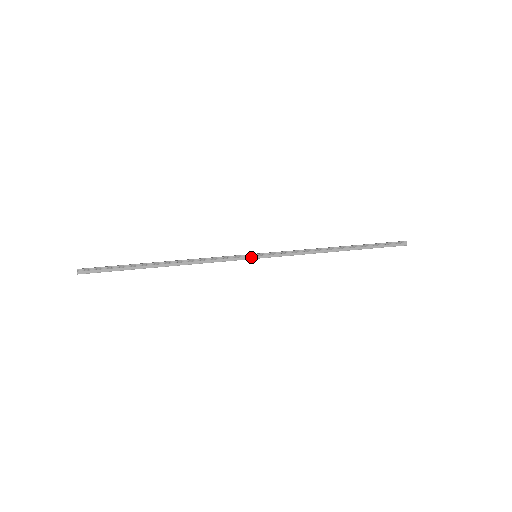
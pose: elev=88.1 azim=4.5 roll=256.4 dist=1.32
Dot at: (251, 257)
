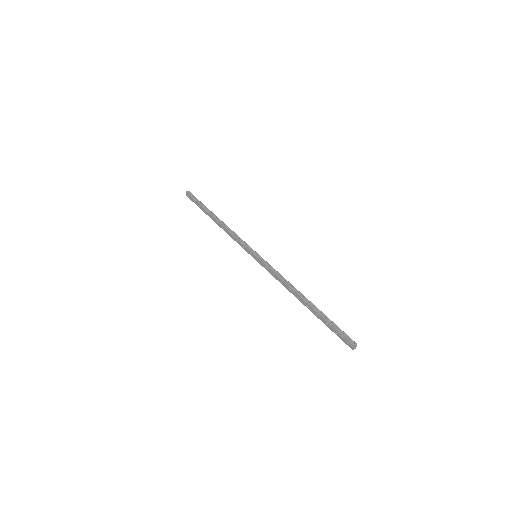
Dot at: (253, 251)
